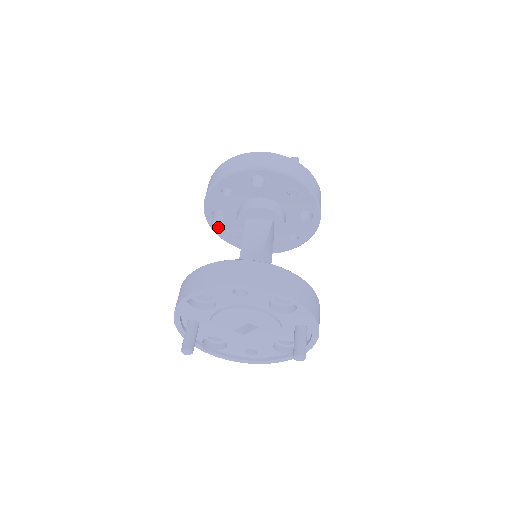
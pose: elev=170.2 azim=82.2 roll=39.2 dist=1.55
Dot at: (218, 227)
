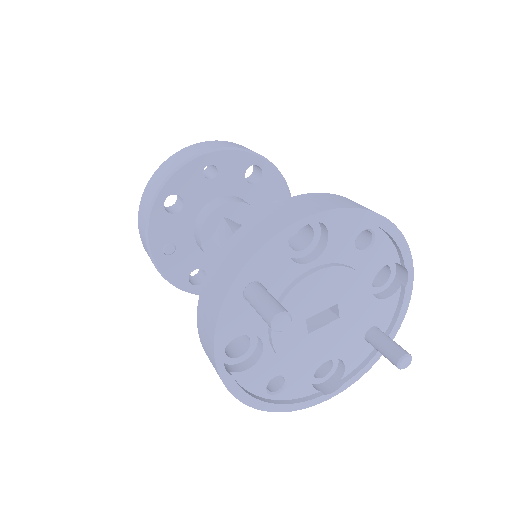
Dot at: (159, 224)
